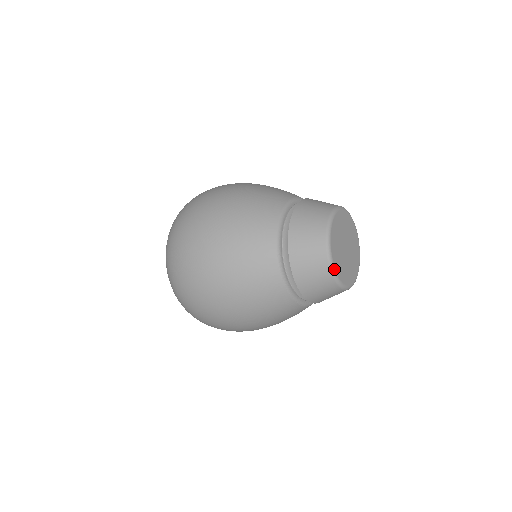
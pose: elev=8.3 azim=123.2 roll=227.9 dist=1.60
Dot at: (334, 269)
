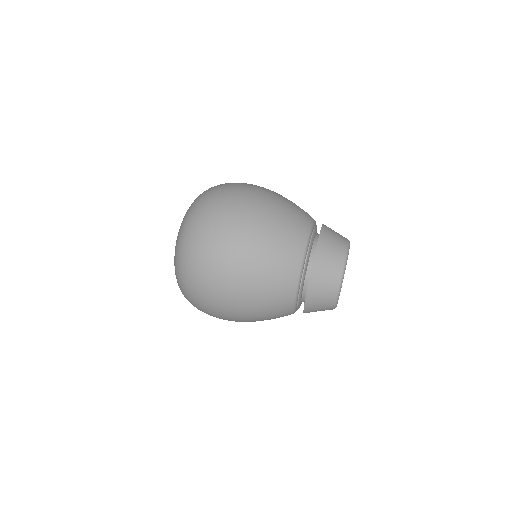
Dot at: occluded
